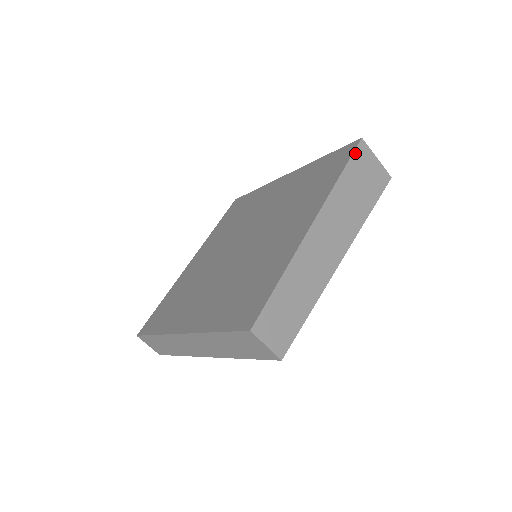
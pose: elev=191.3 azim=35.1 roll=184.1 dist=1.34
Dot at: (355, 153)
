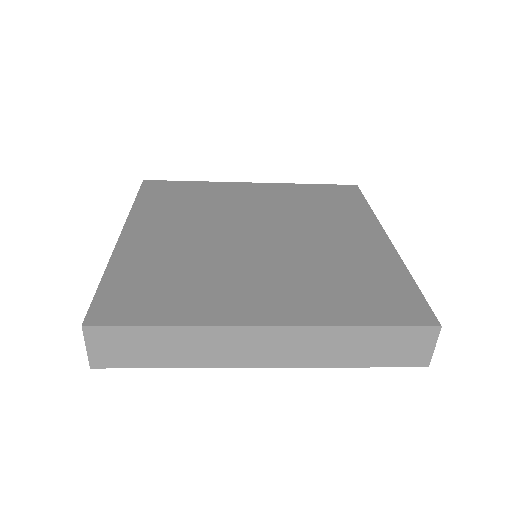
Dot at: (362, 195)
